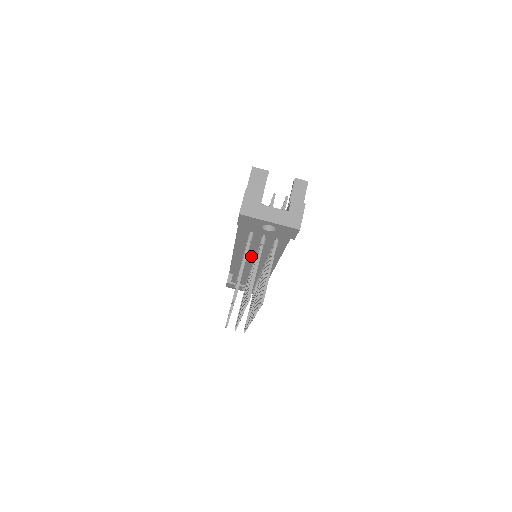
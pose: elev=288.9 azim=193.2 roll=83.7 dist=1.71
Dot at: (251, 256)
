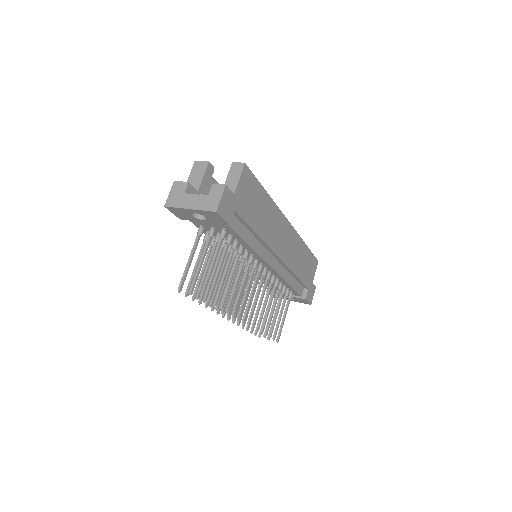
Dot at: occluded
